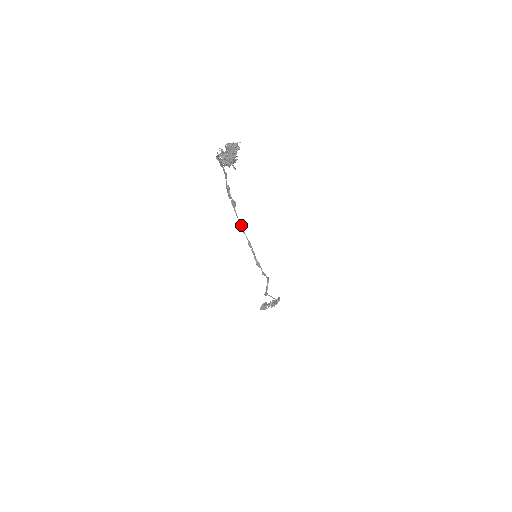
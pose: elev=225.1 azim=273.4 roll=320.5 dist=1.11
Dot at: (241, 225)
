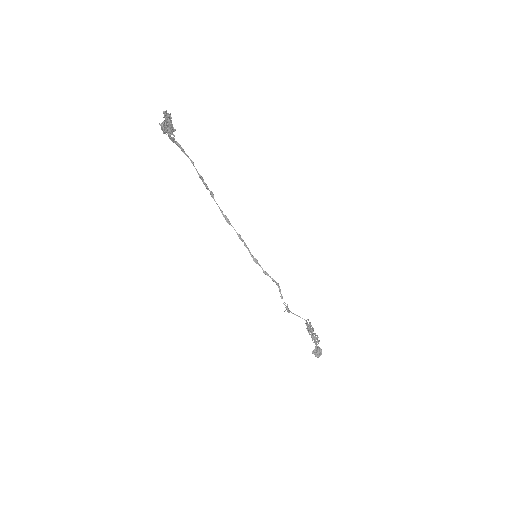
Dot at: (225, 216)
